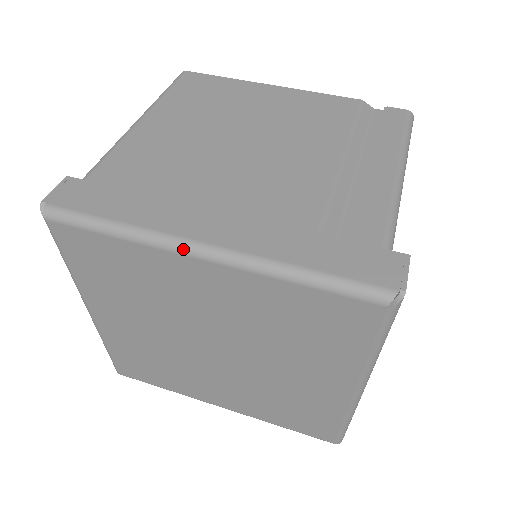
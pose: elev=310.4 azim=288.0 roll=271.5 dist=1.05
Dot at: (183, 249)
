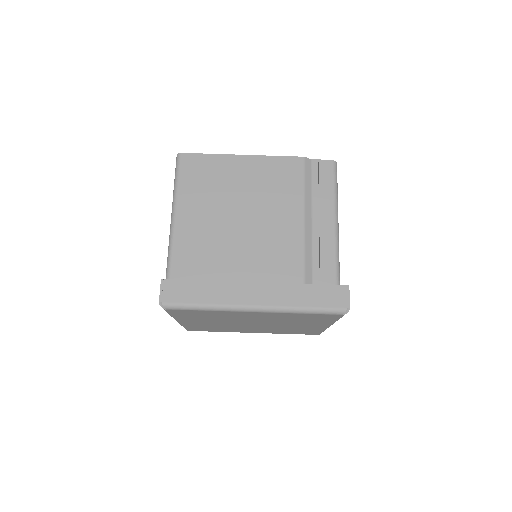
Dot at: (243, 310)
